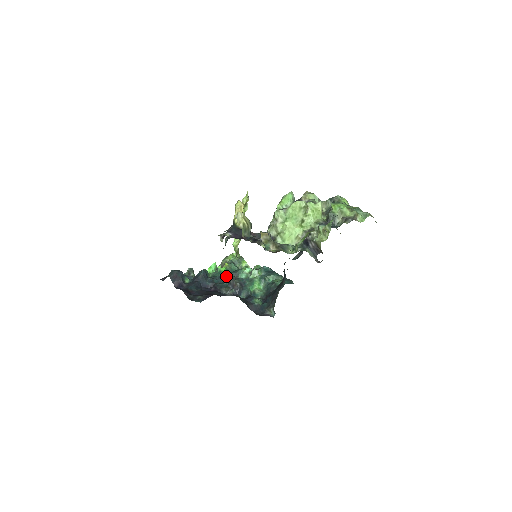
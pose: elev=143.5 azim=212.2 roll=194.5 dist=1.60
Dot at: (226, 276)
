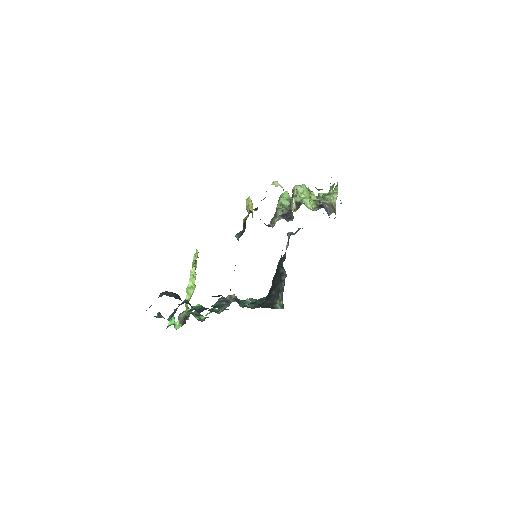
Dot at: occluded
